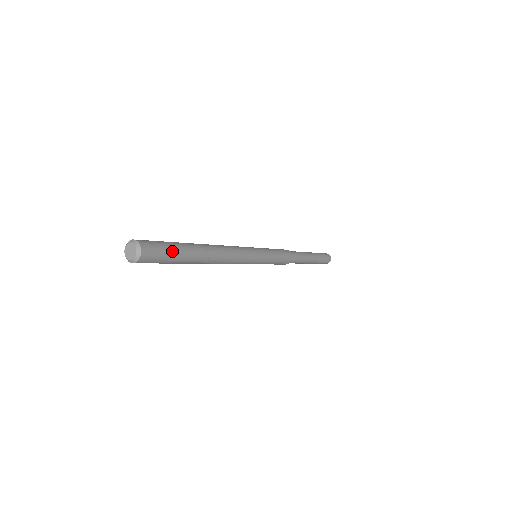
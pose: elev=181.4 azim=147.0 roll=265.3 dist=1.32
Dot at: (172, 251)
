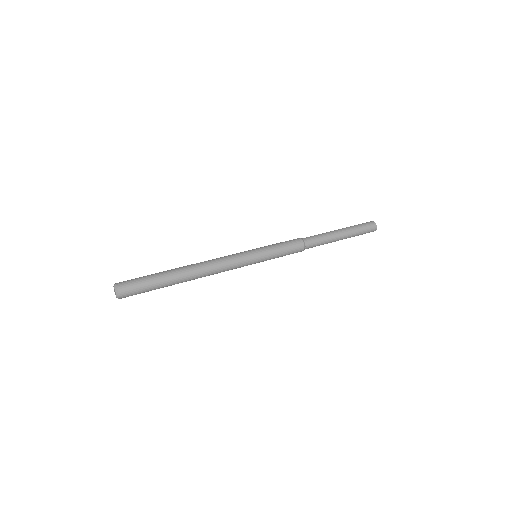
Dot at: (148, 283)
